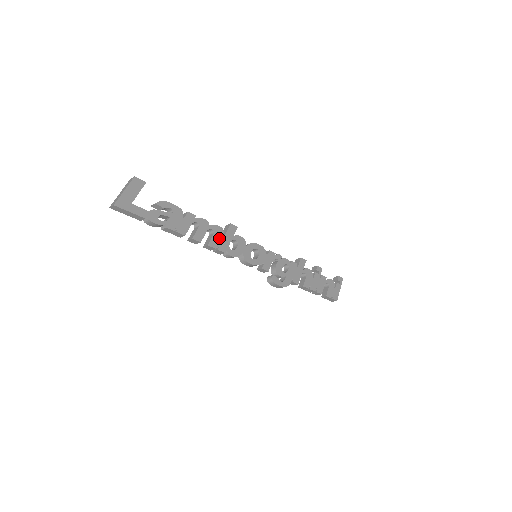
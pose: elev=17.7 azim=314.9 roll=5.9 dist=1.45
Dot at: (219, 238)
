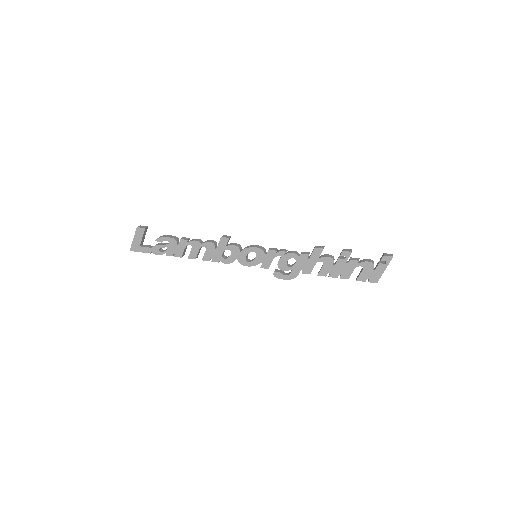
Dot at: (211, 252)
